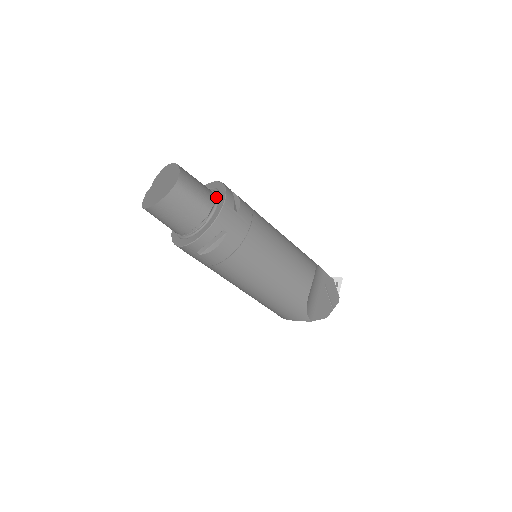
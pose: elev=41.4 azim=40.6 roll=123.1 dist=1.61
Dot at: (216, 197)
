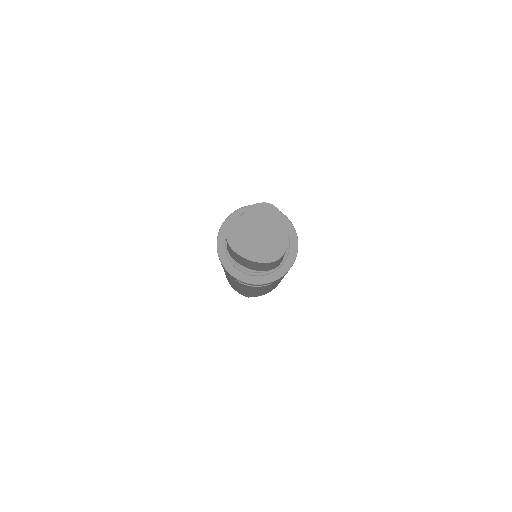
Dot at: occluded
